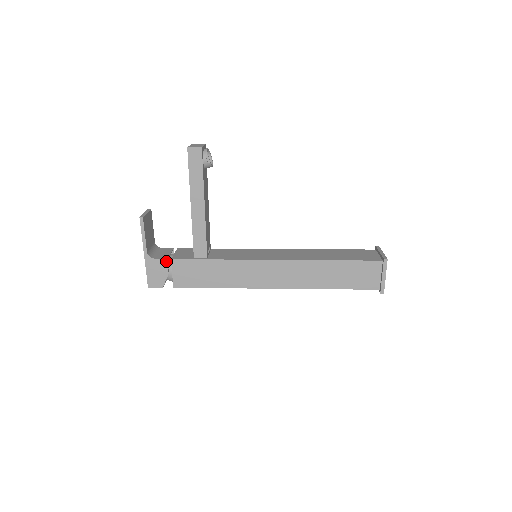
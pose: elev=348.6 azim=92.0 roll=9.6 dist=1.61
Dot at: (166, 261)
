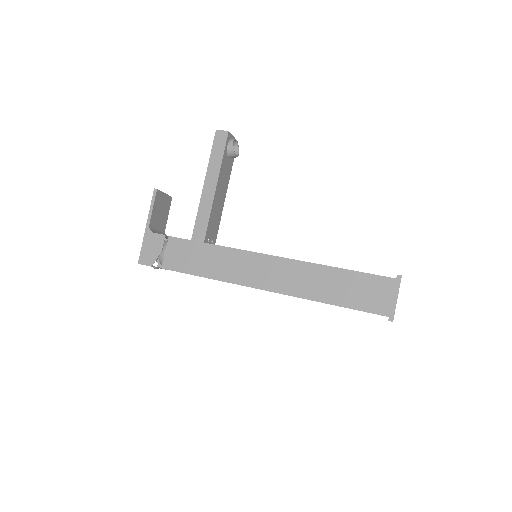
Dot at: (164, 237)
